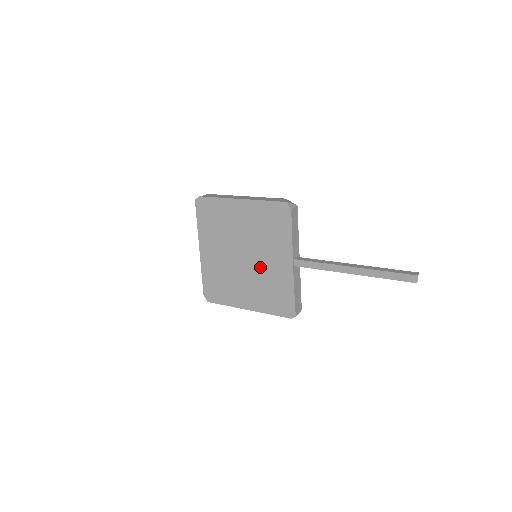
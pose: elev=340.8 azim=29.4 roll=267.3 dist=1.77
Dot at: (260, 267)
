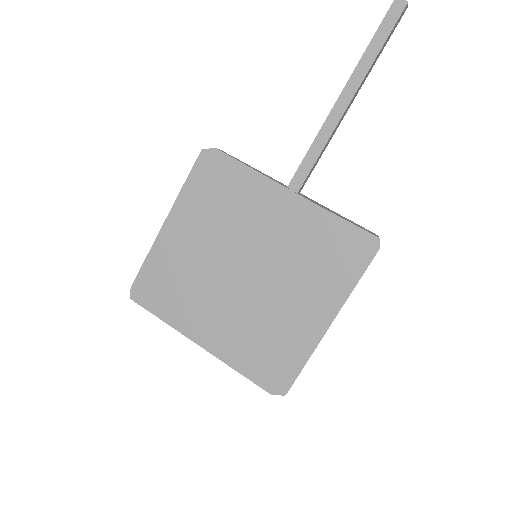
Dot at: (272, 253)
